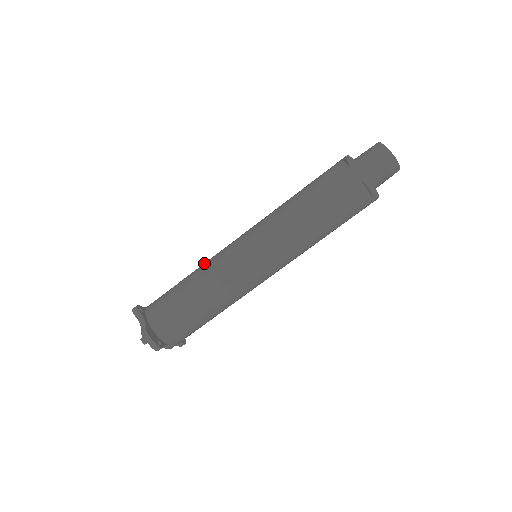
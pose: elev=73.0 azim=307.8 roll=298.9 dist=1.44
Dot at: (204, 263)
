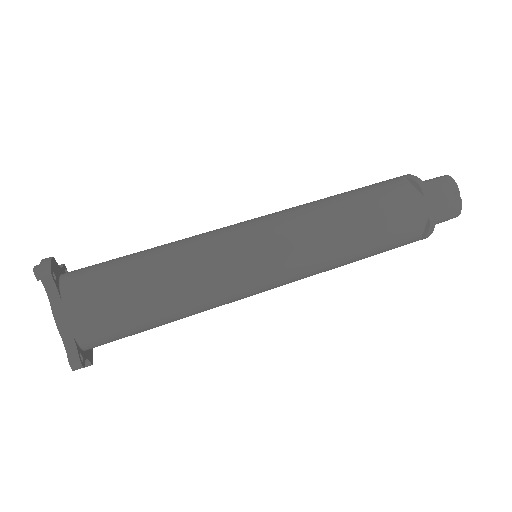
Dot at: occluded
